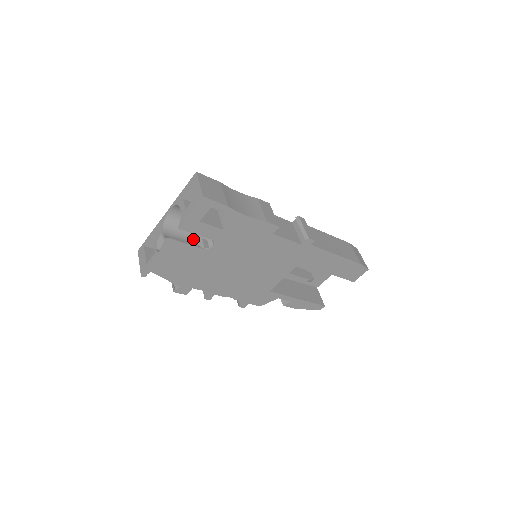
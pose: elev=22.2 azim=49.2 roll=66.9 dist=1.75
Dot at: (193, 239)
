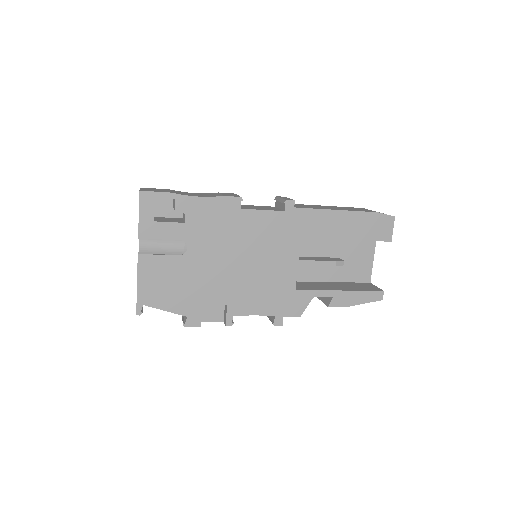
Dot at: occluded
